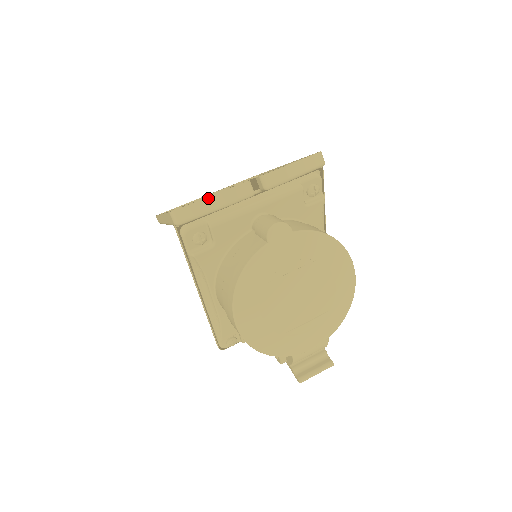
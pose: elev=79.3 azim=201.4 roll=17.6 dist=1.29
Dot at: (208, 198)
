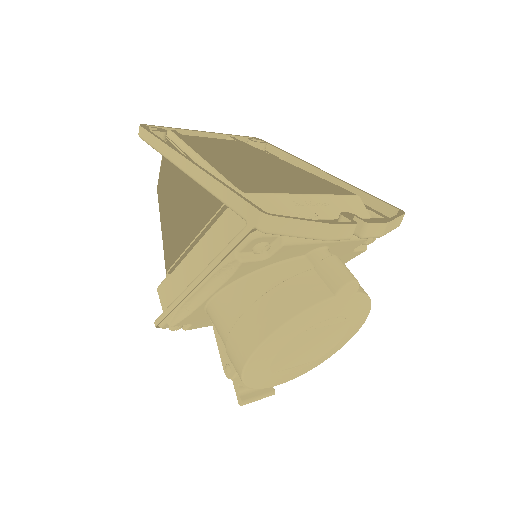
Dot at: (315, 223)
